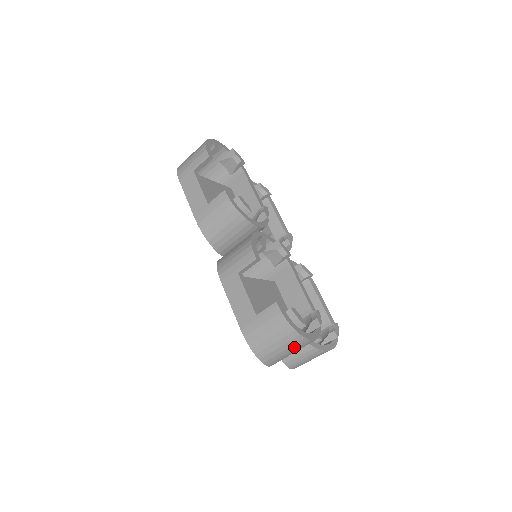
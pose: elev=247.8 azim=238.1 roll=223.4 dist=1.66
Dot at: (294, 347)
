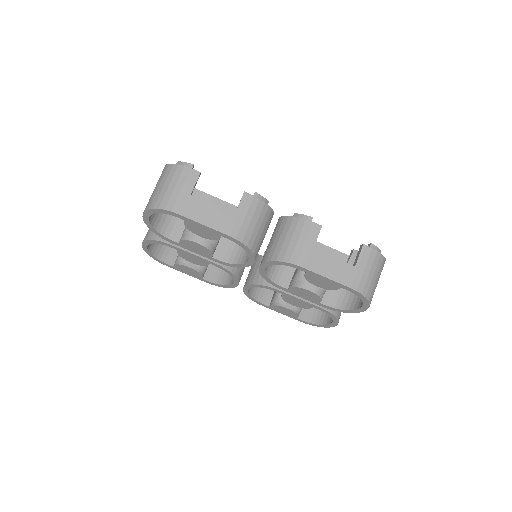
Dot at: occluded
